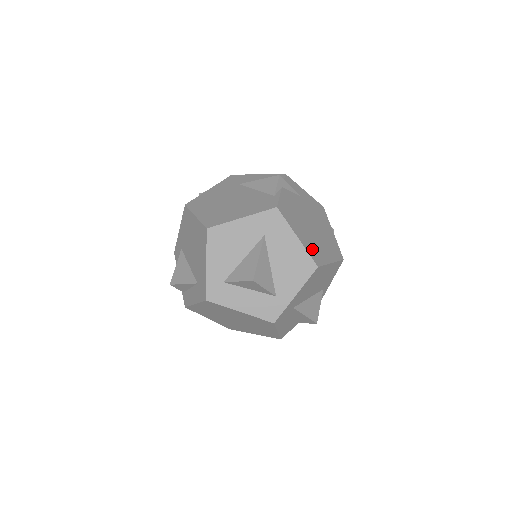
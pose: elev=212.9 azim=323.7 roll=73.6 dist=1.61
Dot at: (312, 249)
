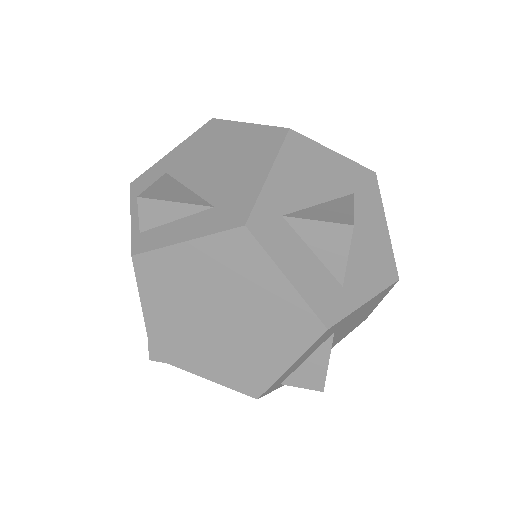
Dot at: occluded
